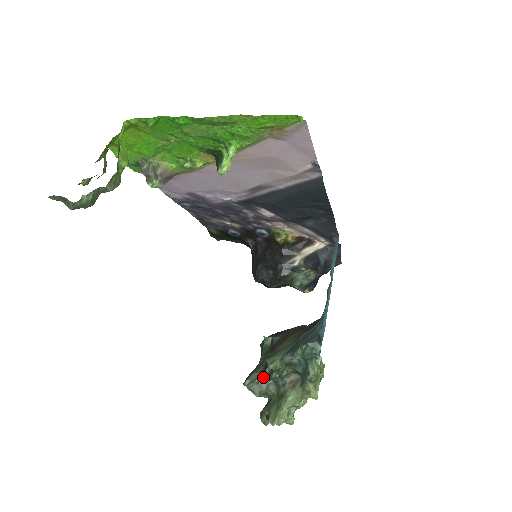
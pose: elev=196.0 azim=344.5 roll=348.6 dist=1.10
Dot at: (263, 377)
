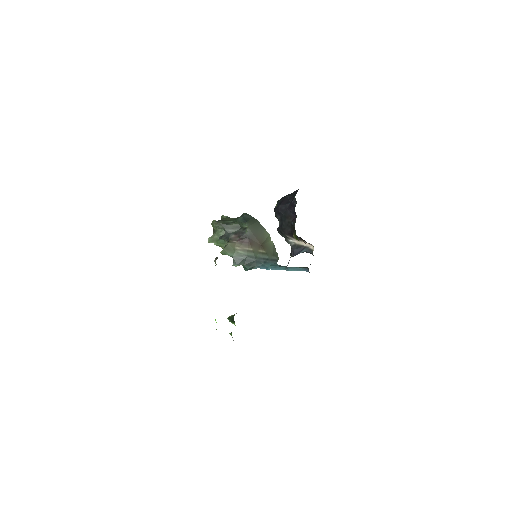
Dot at: (220, 239)
